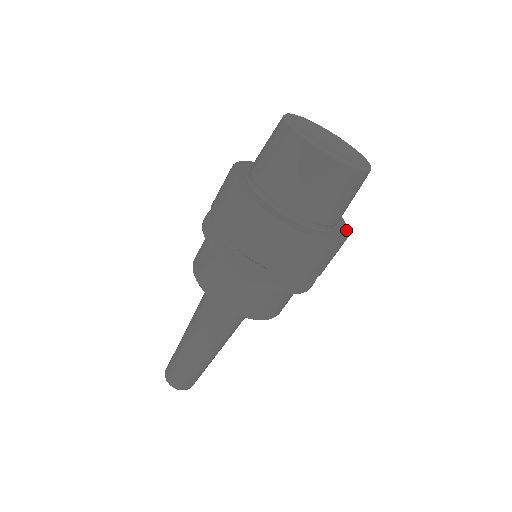
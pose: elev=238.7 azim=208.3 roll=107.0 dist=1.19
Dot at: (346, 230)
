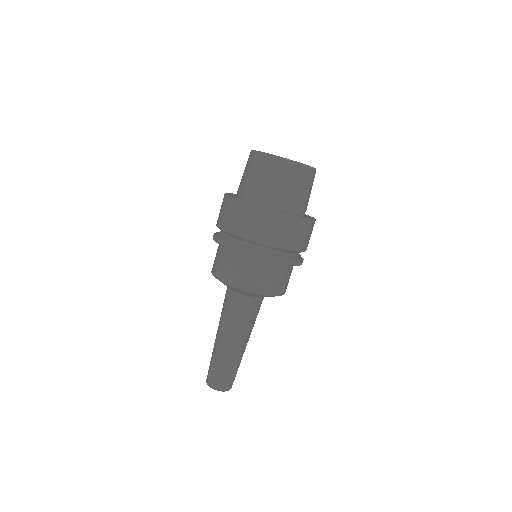
Dot at: occluded
